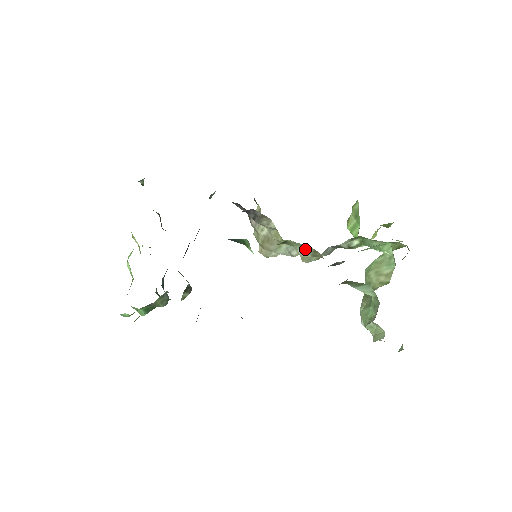
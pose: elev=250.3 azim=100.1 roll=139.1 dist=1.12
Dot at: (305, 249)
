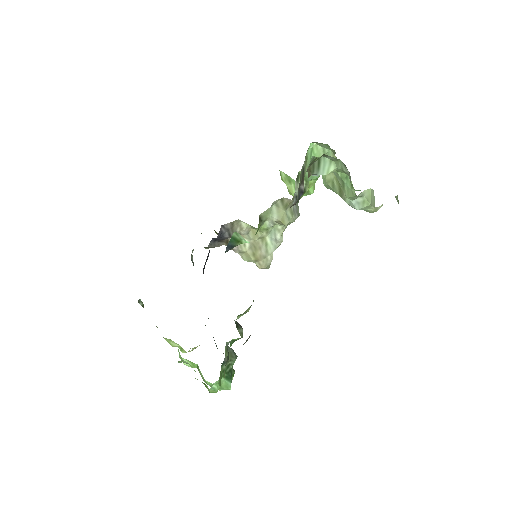
Dot at: (276, 210)
